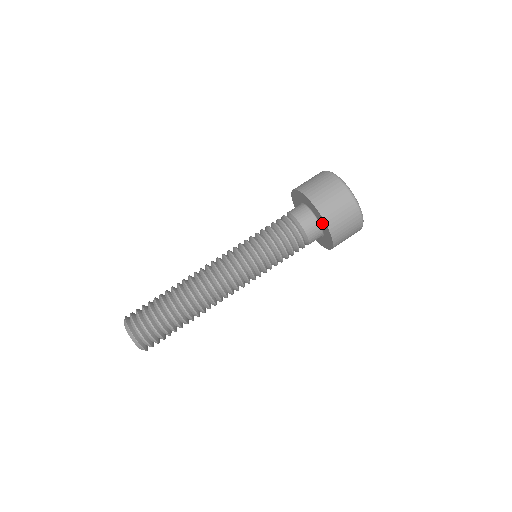
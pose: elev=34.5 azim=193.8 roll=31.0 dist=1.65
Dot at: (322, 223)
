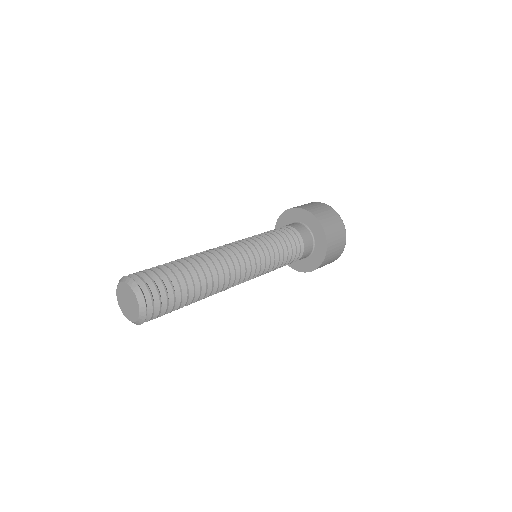
Dot at: (315, 259)
